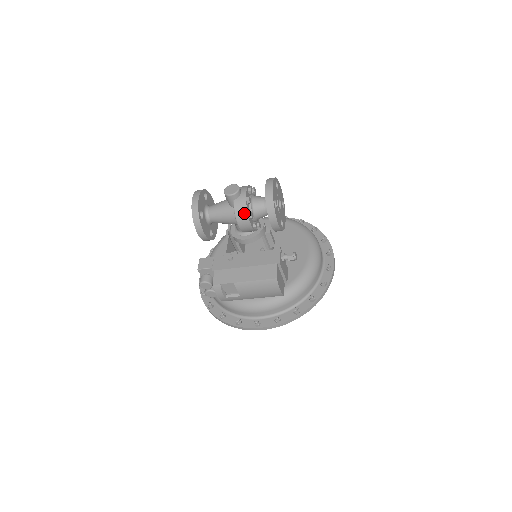
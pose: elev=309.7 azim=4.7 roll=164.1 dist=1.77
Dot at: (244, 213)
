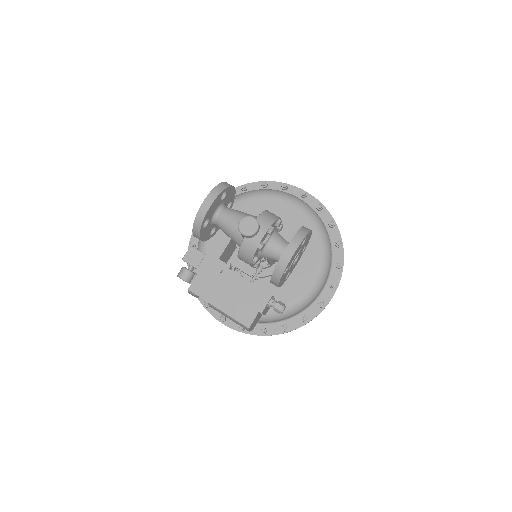
Dot at: (249, 257)
